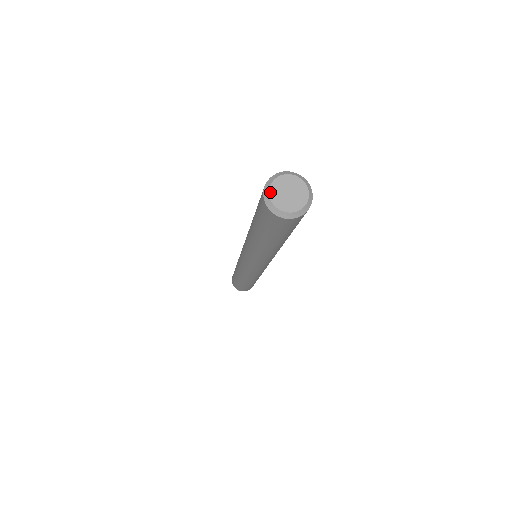
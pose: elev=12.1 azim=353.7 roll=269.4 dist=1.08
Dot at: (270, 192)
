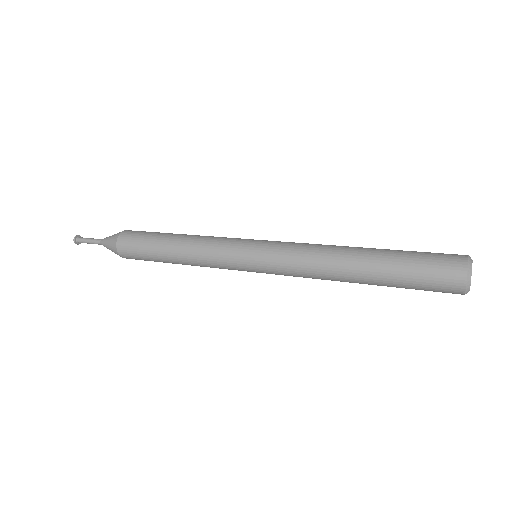
Dot at: occluded
